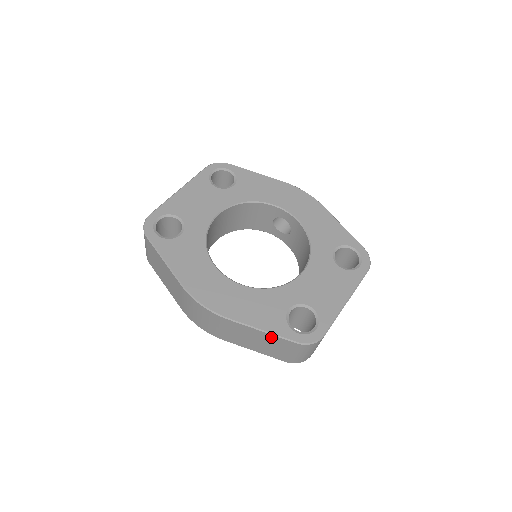
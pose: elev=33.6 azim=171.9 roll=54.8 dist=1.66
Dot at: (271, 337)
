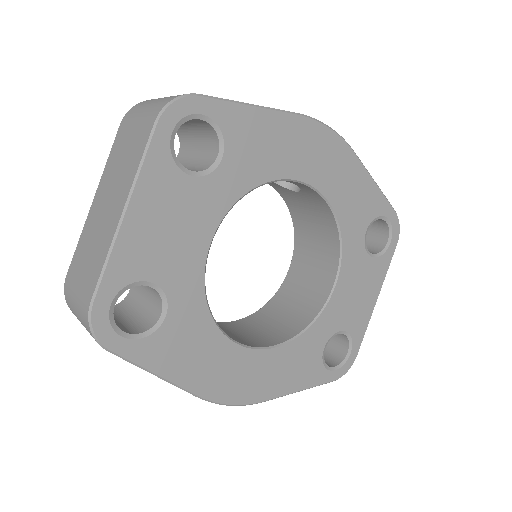
Dot at: occluded
